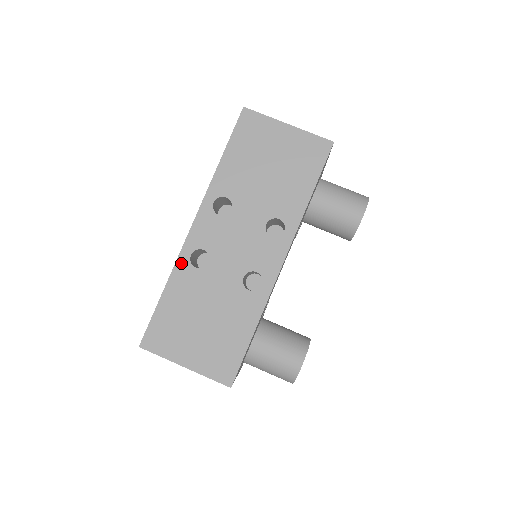
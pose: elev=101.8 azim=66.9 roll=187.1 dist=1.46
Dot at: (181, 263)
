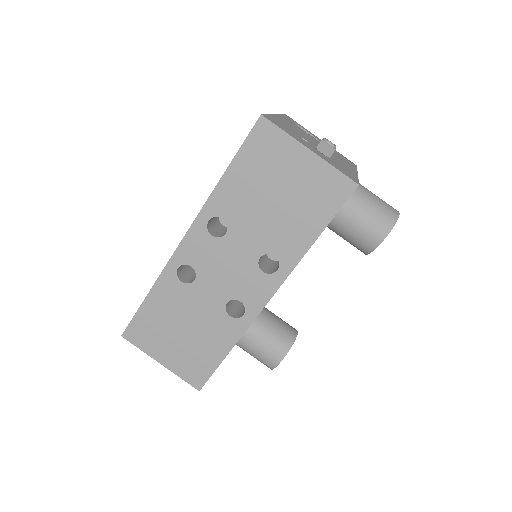
Dot at: (167, 273)
